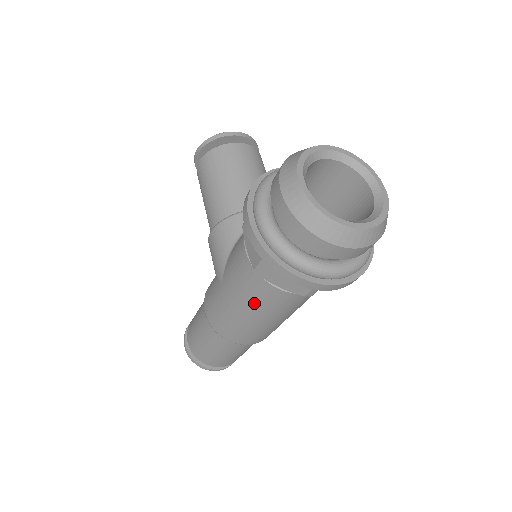
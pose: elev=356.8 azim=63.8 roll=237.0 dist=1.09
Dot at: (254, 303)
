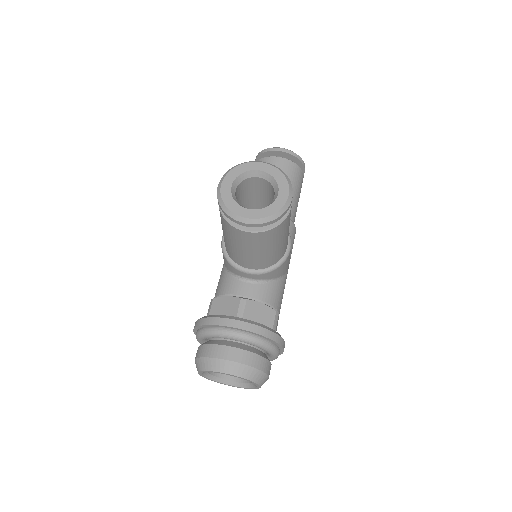
Dot at: occluded
